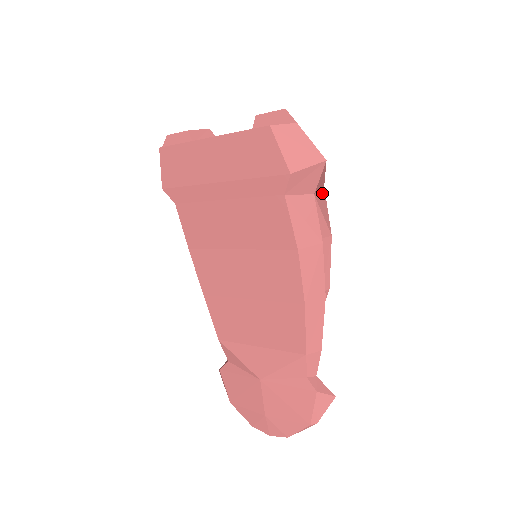
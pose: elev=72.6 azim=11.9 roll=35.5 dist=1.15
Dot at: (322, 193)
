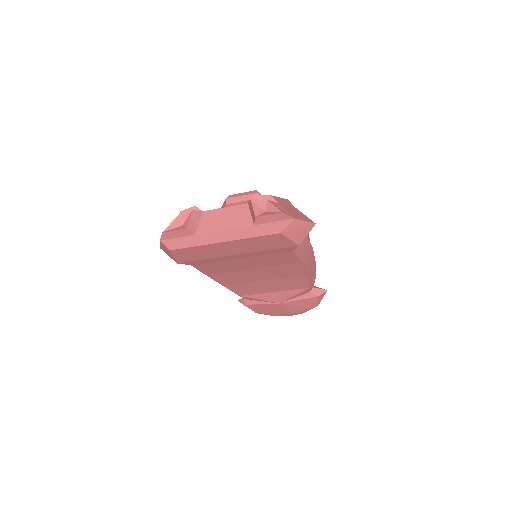
Dot at: occluded
